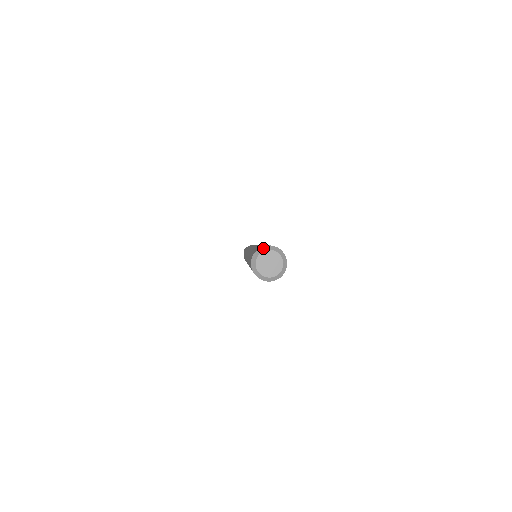
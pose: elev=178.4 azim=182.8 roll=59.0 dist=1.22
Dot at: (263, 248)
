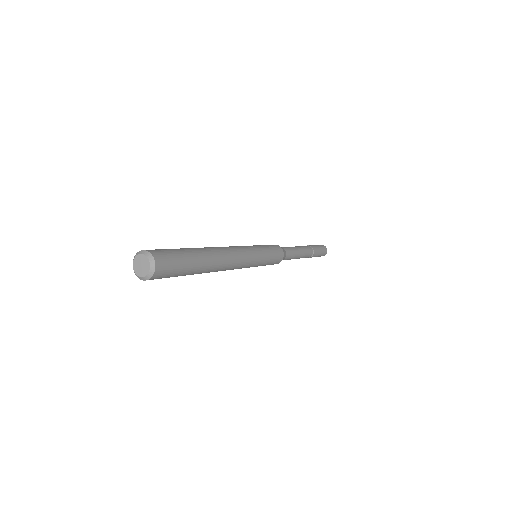
Dot at: occluded
